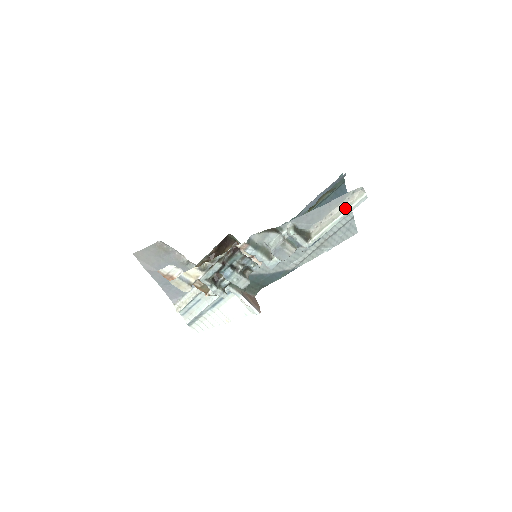
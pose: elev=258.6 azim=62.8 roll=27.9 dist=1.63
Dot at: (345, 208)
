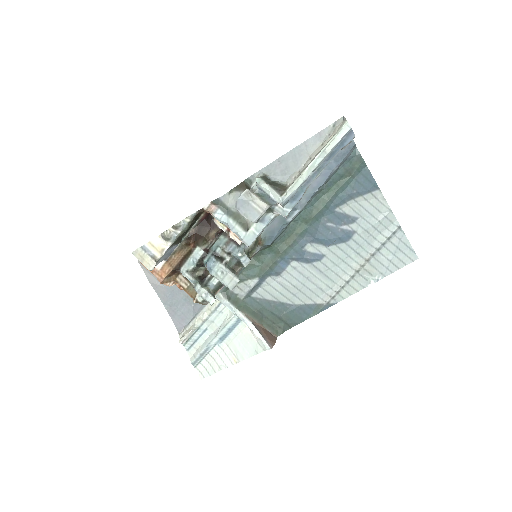
Dot at: (324, 145)
